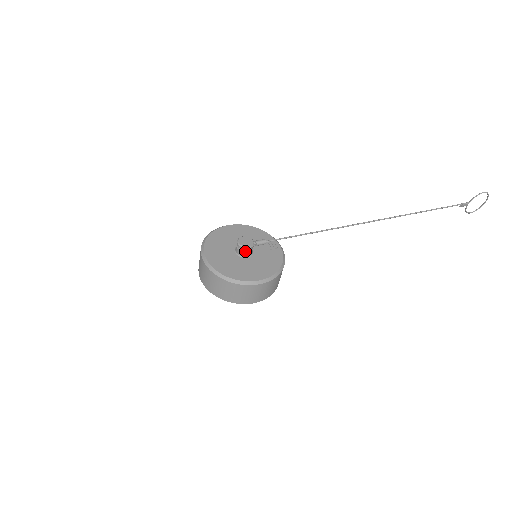
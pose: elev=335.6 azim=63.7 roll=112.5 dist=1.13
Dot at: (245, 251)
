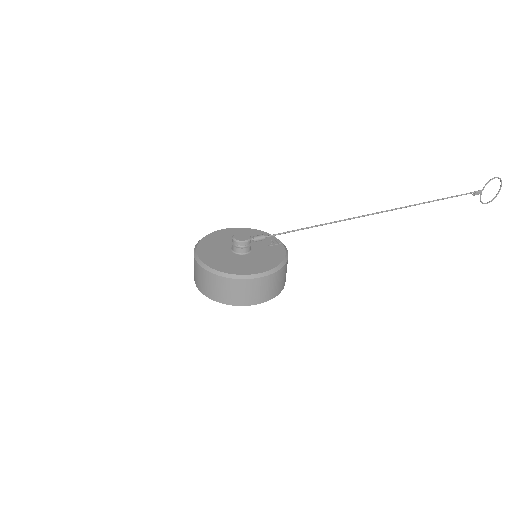
Dot at: (242, 247)
